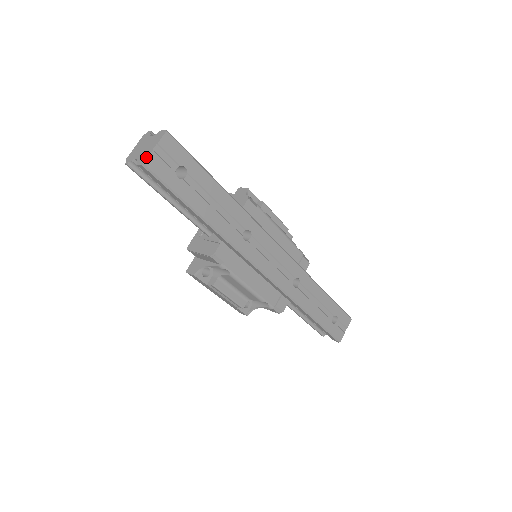
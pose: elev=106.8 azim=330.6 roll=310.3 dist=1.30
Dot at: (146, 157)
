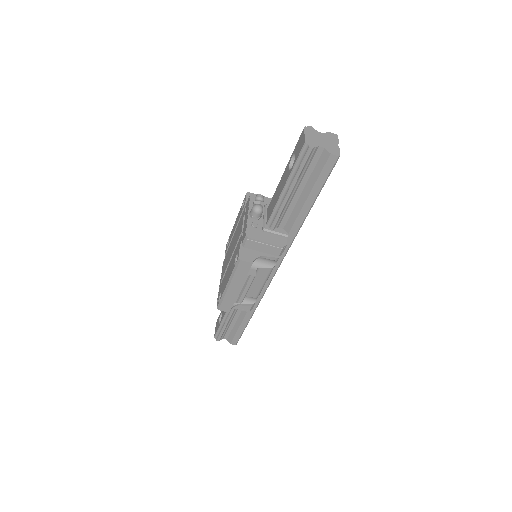
Dot at: (338, 151)
